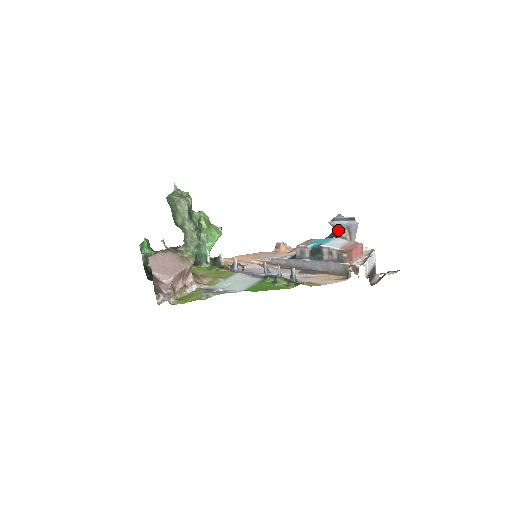
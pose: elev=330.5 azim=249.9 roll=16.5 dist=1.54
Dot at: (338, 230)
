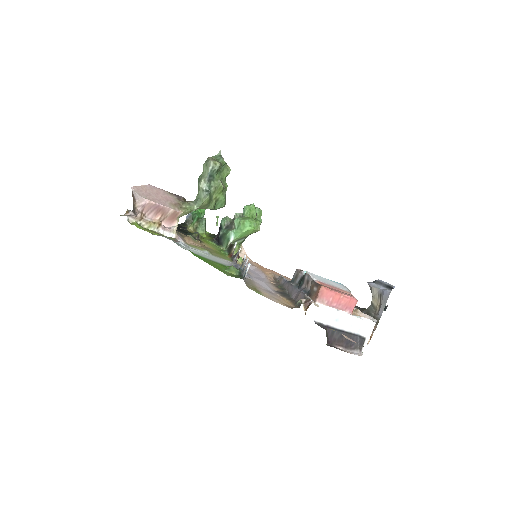
Dot at: (373, 295)
